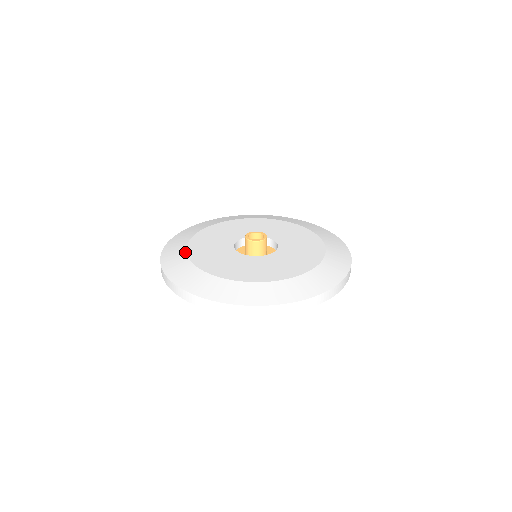
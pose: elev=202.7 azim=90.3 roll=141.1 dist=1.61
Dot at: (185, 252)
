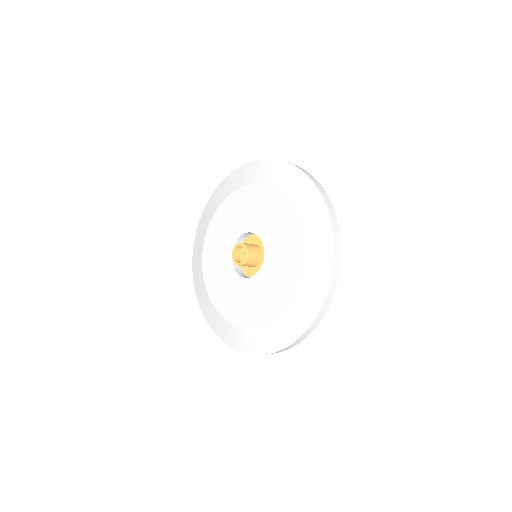
Dot at: (203, 282)
